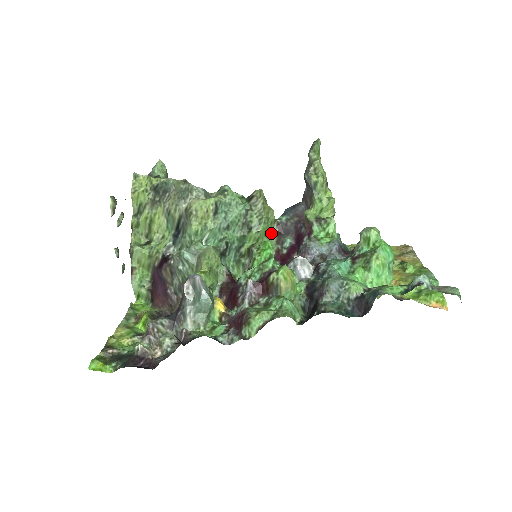
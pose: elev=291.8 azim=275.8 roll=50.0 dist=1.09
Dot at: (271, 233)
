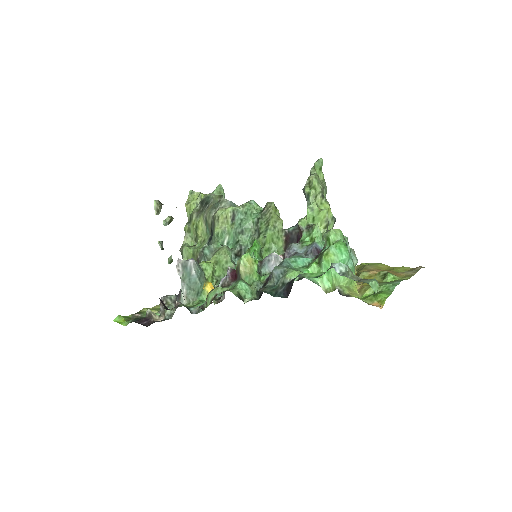
Dot at: (280, 241)
